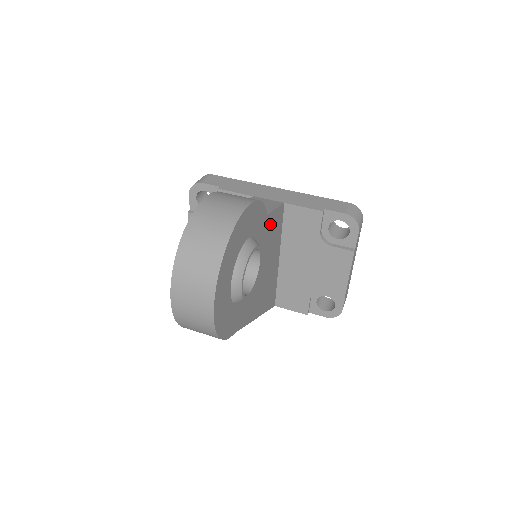
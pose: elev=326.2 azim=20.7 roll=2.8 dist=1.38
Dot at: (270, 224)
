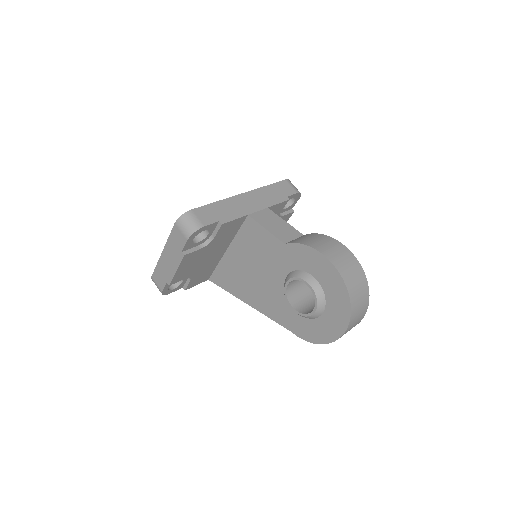
Dot at: occluded
